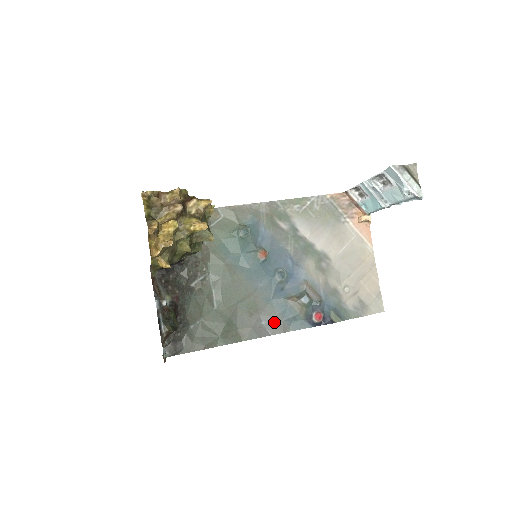
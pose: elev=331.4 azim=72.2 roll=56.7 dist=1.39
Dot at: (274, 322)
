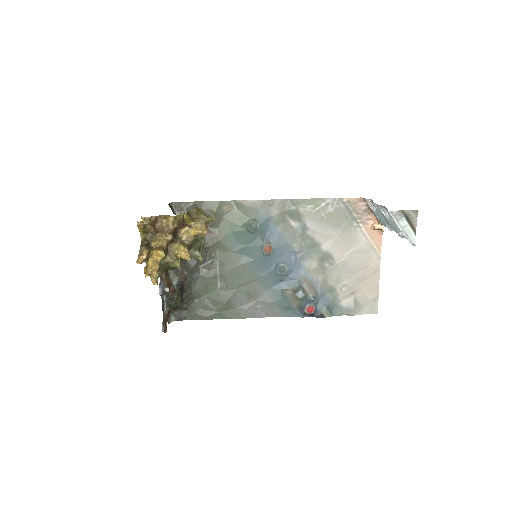
Dot at: (269, 307)
